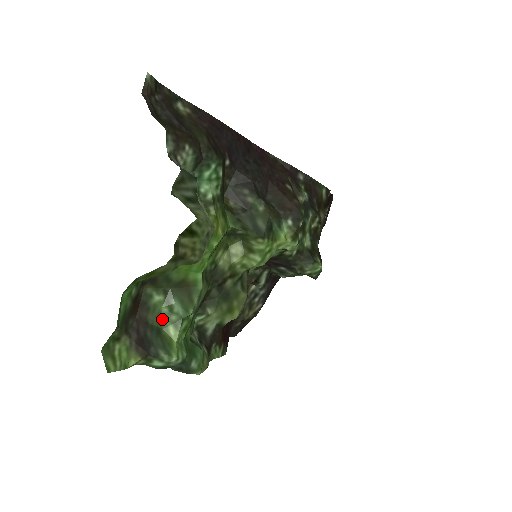
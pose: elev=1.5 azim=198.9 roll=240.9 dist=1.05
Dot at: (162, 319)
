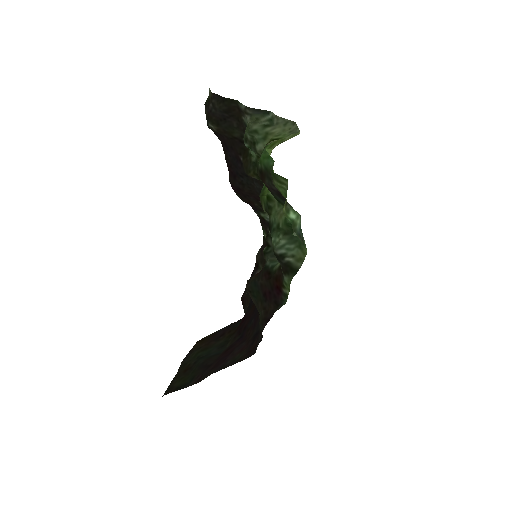
Dot at: occluded
